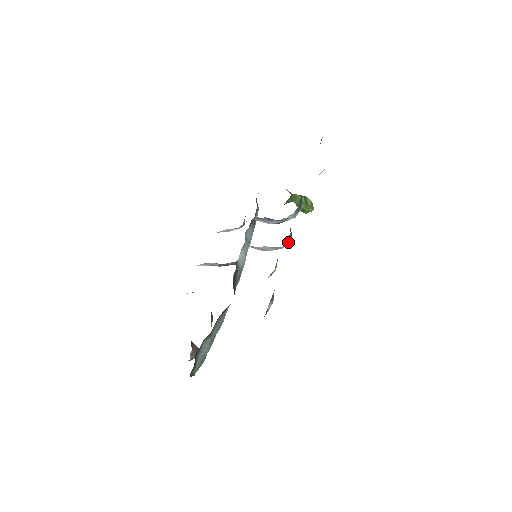
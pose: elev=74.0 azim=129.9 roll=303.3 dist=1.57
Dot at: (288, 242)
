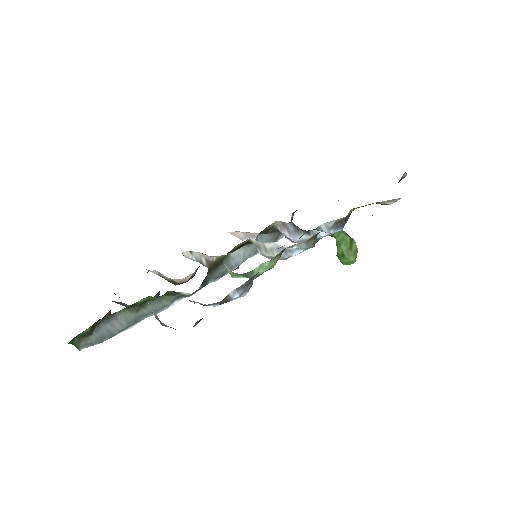
Dot at: (305, 246)
